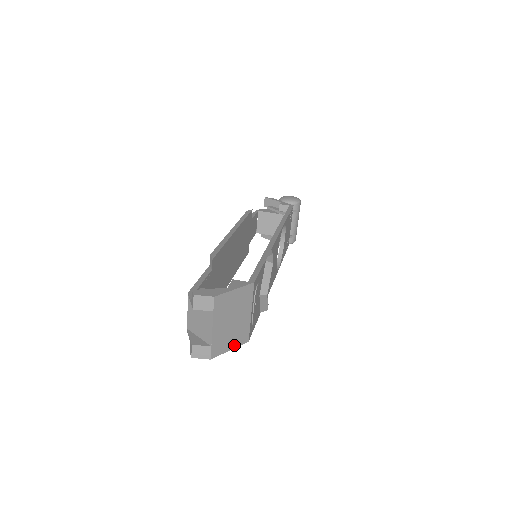
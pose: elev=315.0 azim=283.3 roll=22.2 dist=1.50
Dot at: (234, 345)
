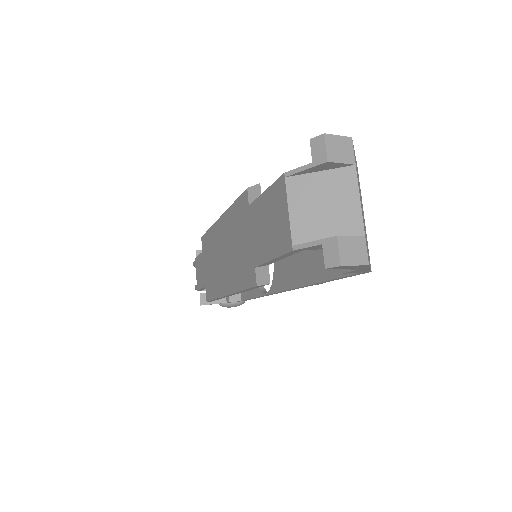
Dot at: occluded
